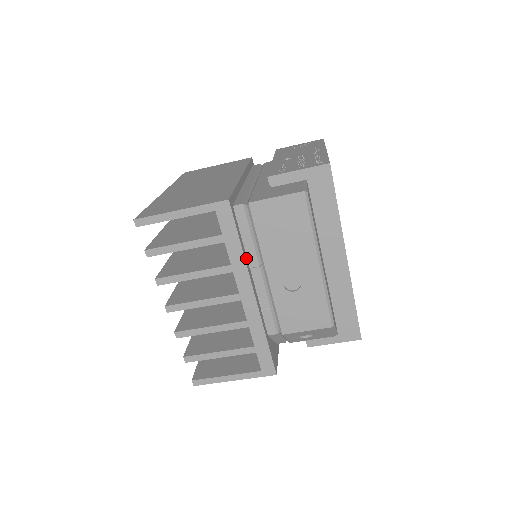
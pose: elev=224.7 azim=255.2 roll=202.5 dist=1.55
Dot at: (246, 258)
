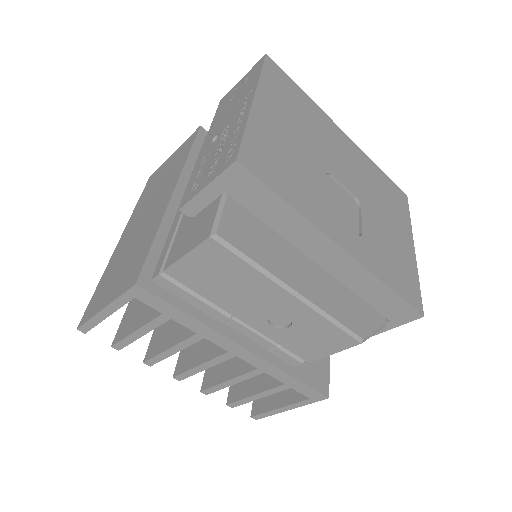
Dot at: (209, 319)
